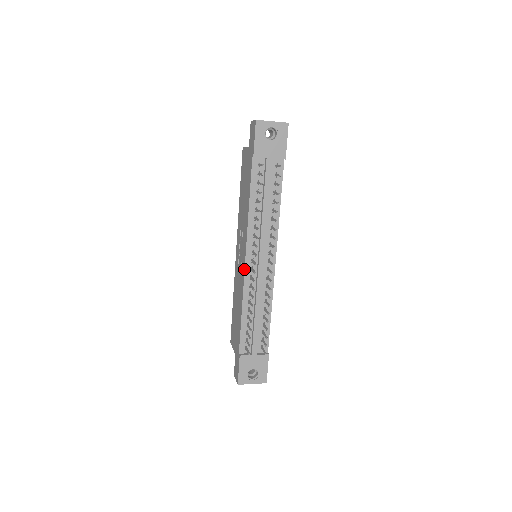
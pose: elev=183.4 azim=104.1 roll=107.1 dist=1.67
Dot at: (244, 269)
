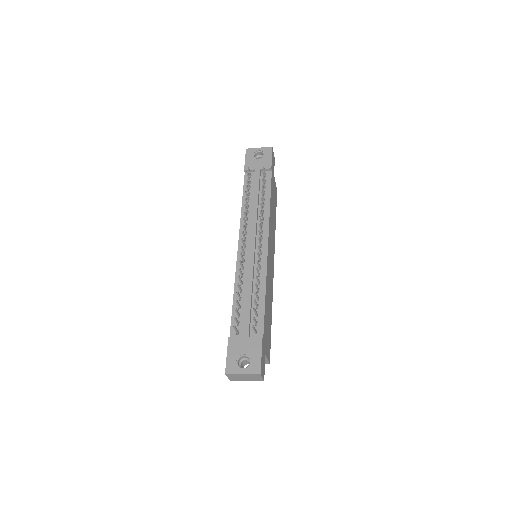
Dot at: (237, 254)
